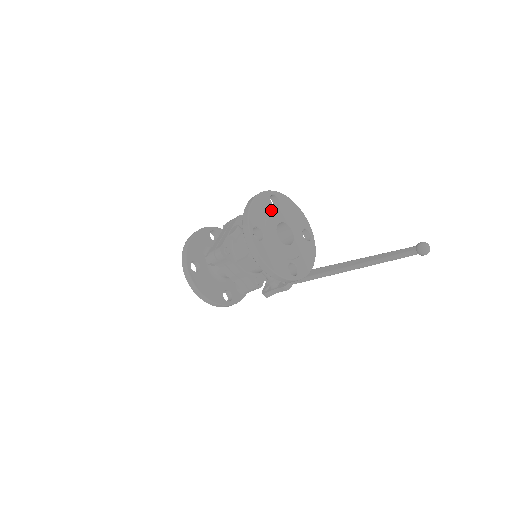
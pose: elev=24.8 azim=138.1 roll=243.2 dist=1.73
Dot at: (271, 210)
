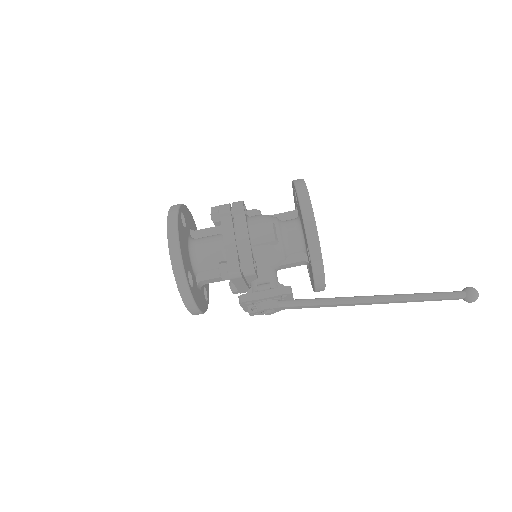
Dot at: occluded
